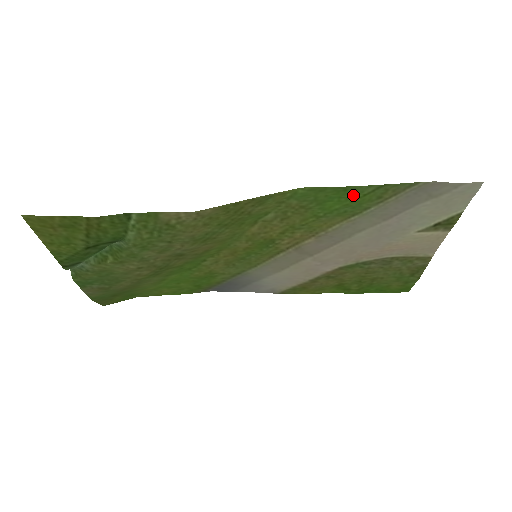
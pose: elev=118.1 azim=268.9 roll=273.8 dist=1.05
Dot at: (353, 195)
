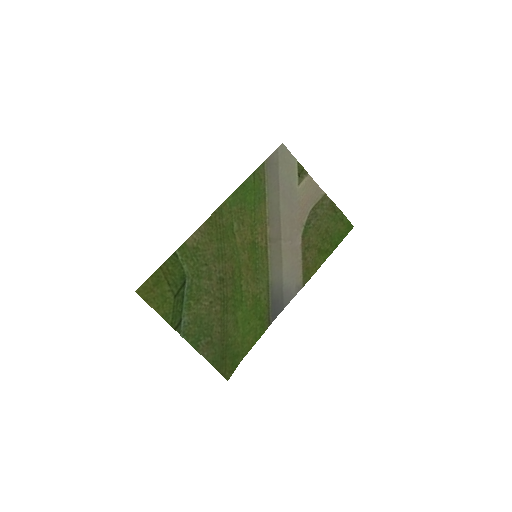
Dot at: (250, 186)
